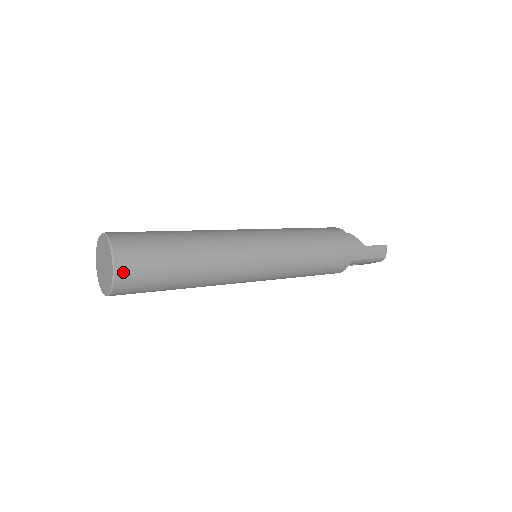
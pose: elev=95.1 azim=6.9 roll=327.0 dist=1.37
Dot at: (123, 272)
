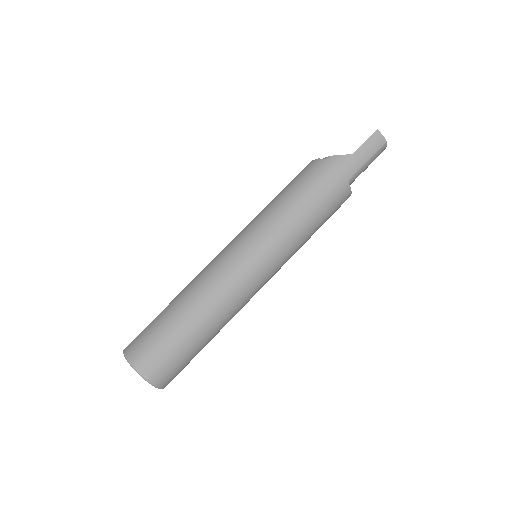
Dot at: (152, 374)
